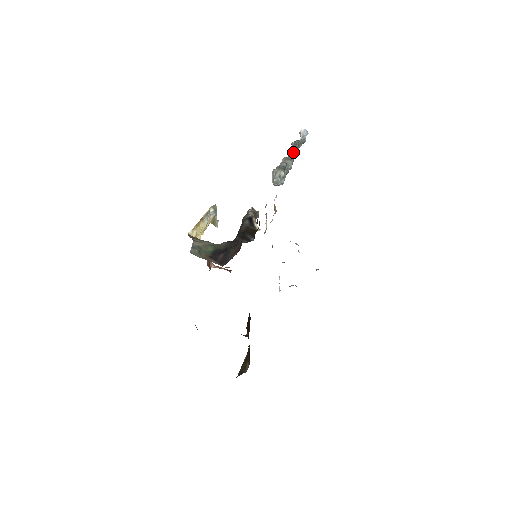
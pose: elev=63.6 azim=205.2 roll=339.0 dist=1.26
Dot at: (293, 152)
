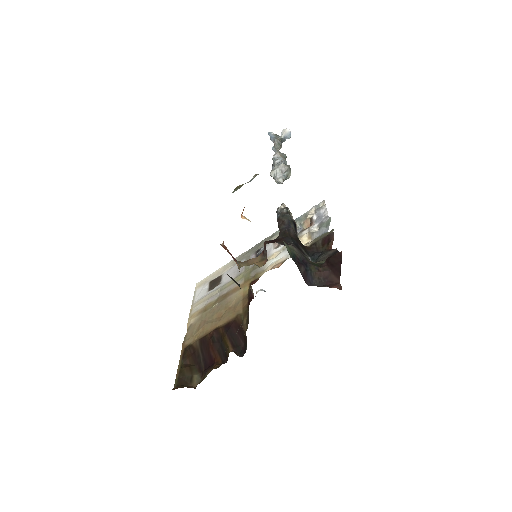
Dot at: (276, 146)
